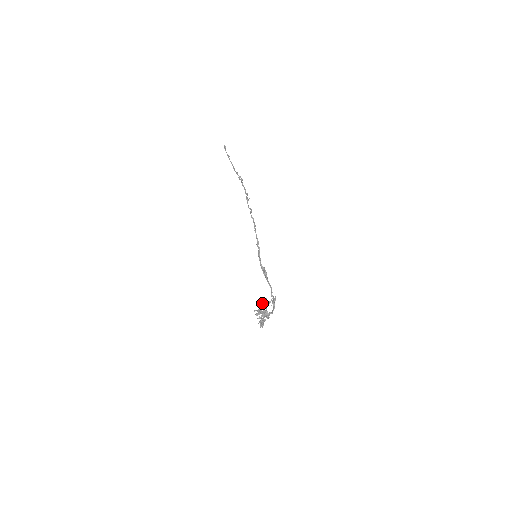
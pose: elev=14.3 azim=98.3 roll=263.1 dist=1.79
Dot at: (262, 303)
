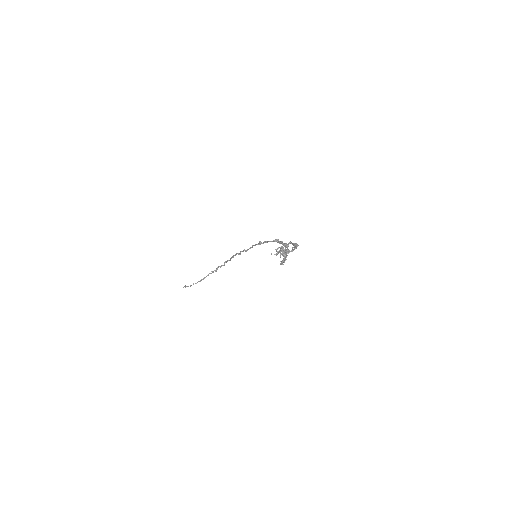
Dot at: occluded
